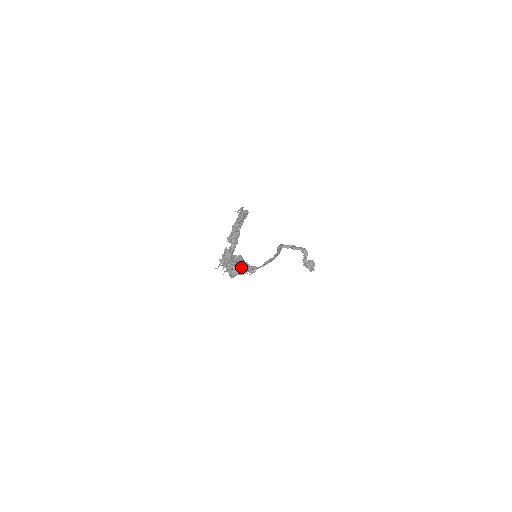
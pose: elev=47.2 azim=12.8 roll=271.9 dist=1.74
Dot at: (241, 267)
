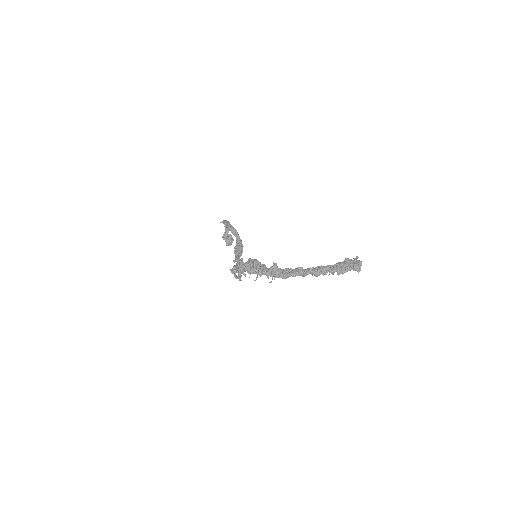
Dot at: occluded
